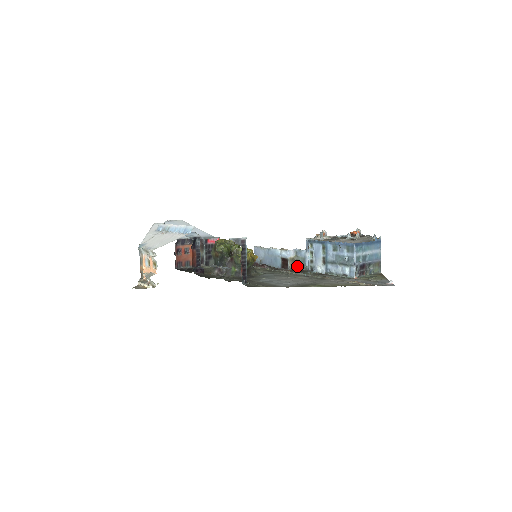
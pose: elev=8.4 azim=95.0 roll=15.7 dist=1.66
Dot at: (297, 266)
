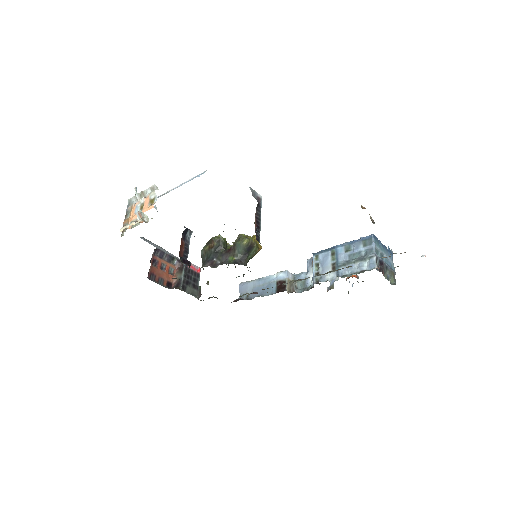
Dot at: (295, 292)
